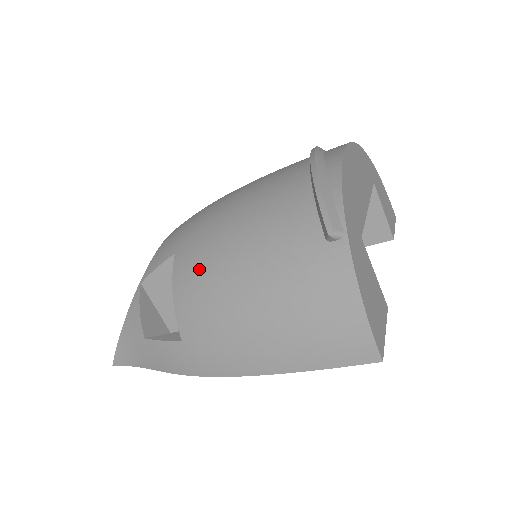
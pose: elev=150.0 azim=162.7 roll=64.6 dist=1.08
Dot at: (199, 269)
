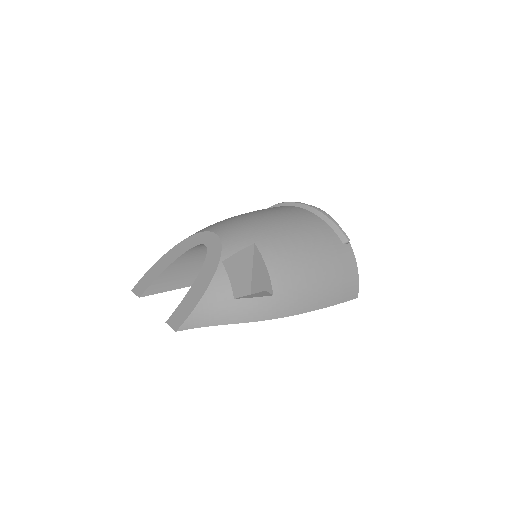
Dot at: (284, 252)
